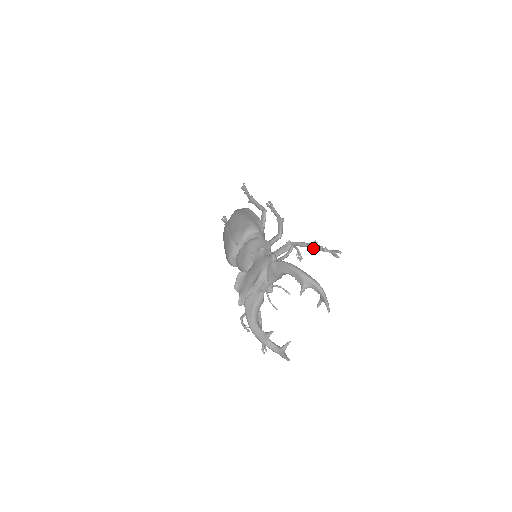
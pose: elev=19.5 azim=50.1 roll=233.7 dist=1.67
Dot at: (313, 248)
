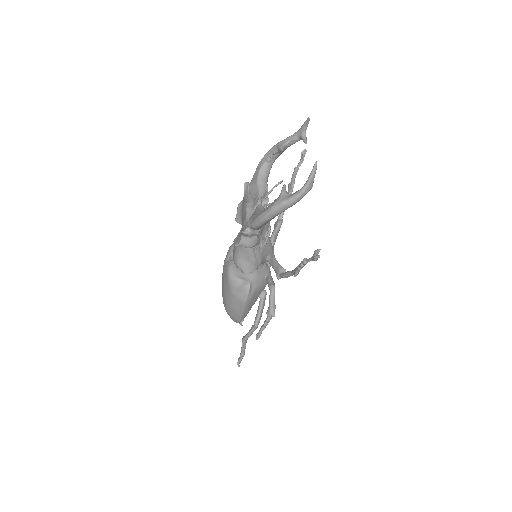
Dot at: (291, 188)
